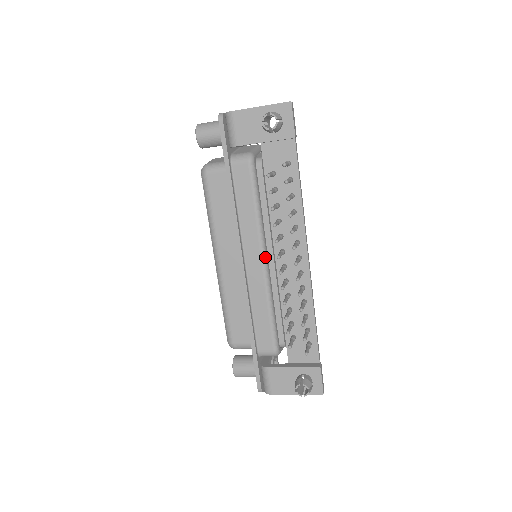
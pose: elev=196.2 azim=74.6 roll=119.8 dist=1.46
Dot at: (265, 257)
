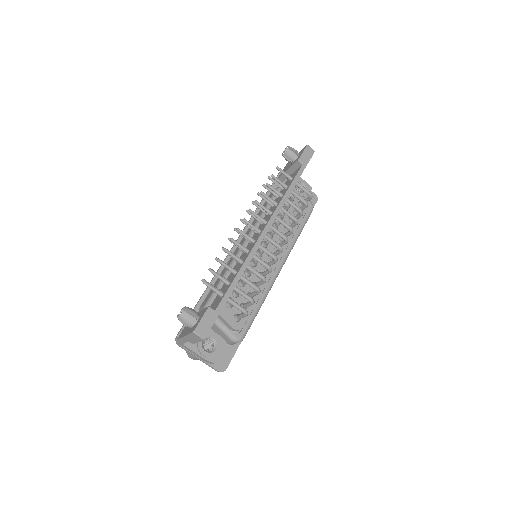
Dot at: occluded
